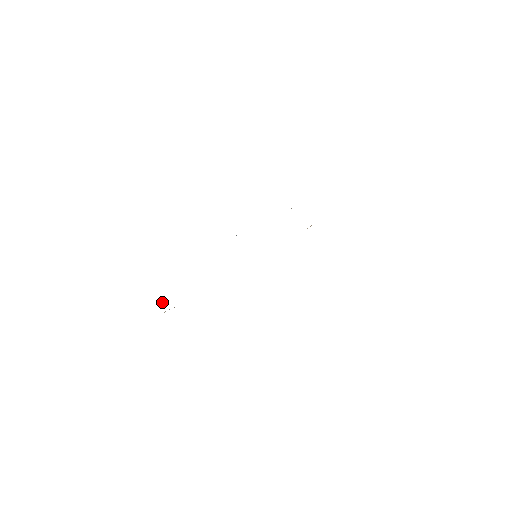
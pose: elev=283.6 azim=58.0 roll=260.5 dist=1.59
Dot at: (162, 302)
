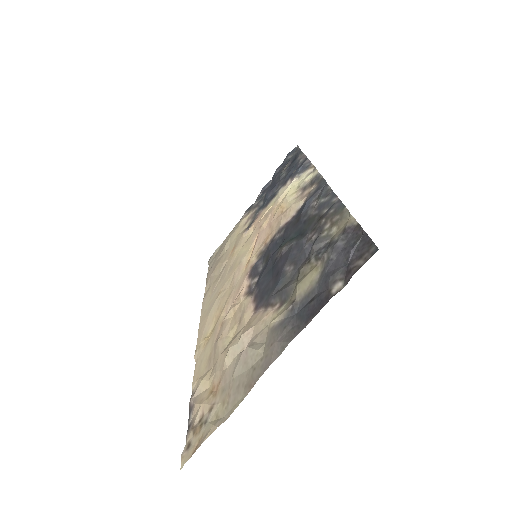
Dot at: (297, 302)
